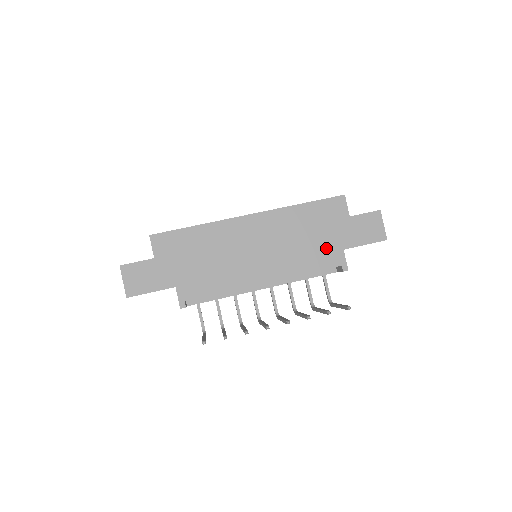
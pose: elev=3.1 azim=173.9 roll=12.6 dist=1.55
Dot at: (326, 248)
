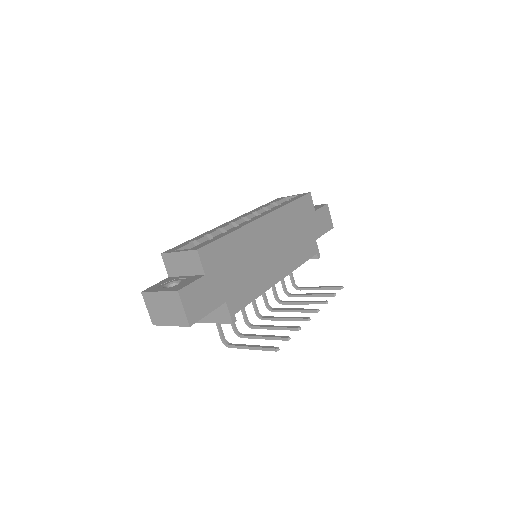
Dot at: (308, 240)
